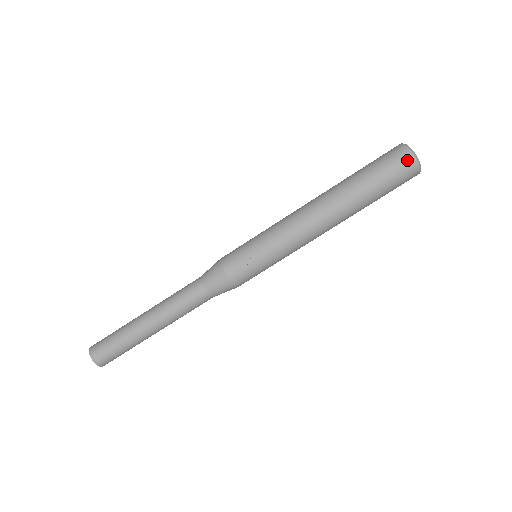
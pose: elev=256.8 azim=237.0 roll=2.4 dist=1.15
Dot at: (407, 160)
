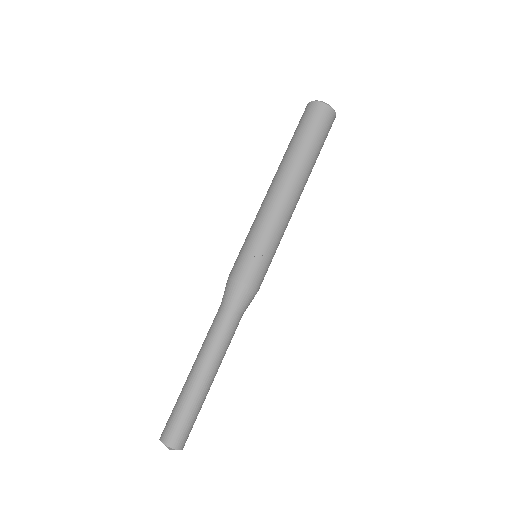
Dot at: (321, 109)
